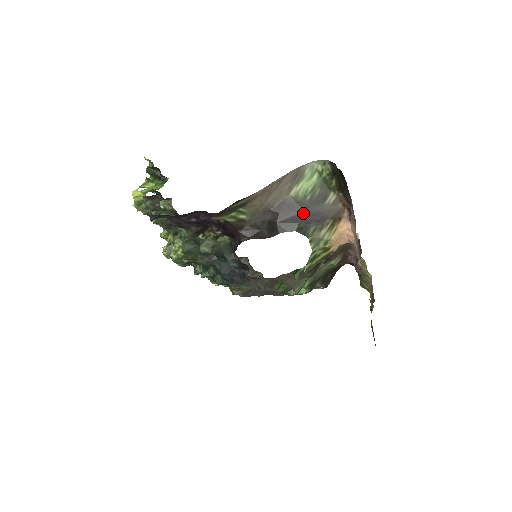
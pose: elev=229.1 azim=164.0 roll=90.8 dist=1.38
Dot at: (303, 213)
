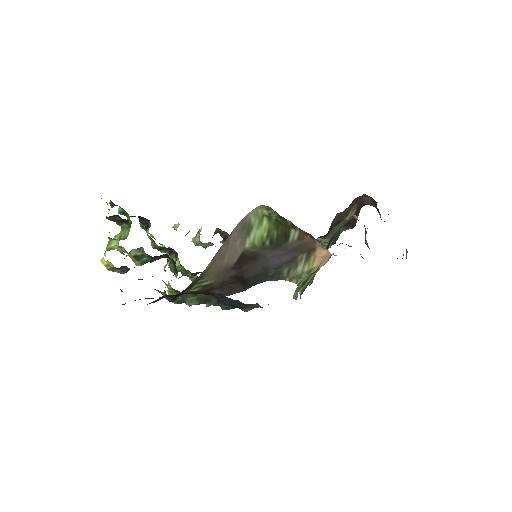
Dot at: (268, 260)
